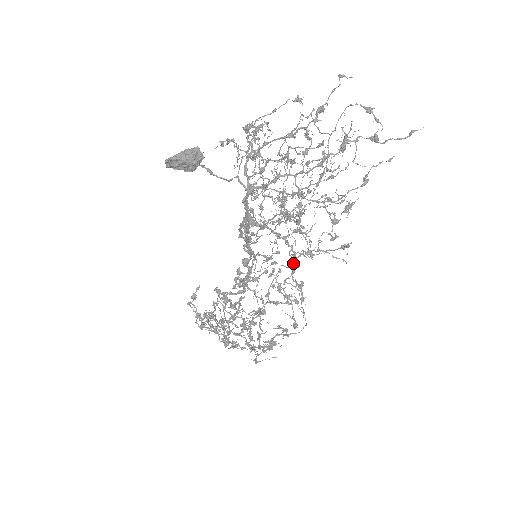
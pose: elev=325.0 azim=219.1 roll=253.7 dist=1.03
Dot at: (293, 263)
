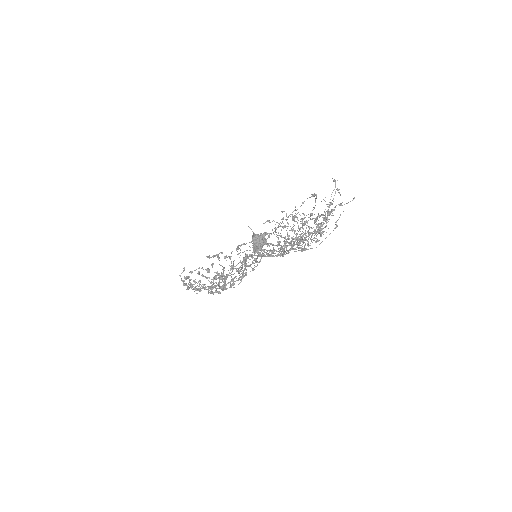
Dot at: (273, 252)
